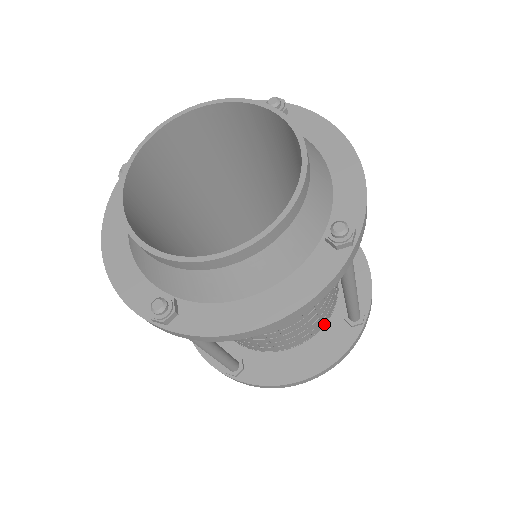
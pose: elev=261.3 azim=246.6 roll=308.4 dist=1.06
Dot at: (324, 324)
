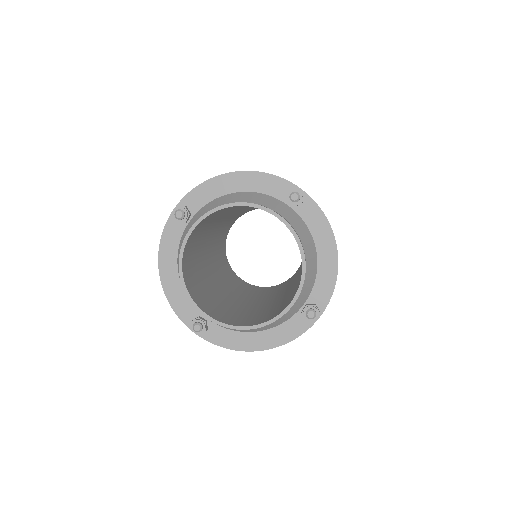
Dot at: occluded
